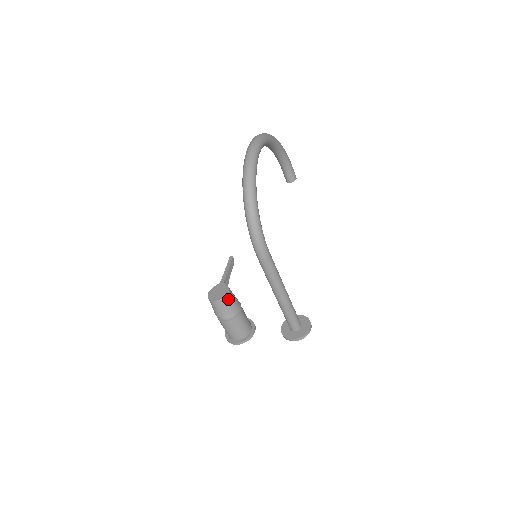
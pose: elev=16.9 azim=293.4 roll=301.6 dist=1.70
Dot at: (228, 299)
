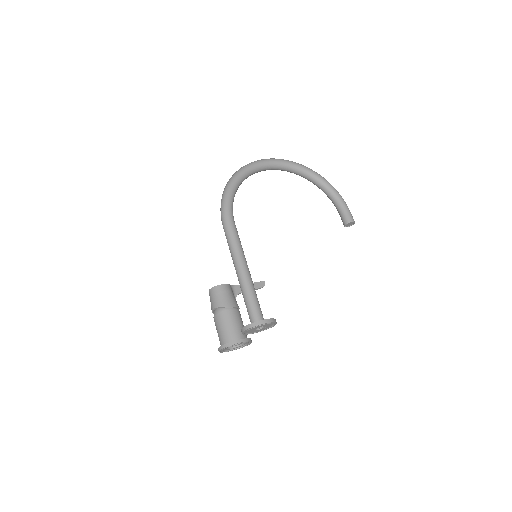
Dot at: (219, 290)
